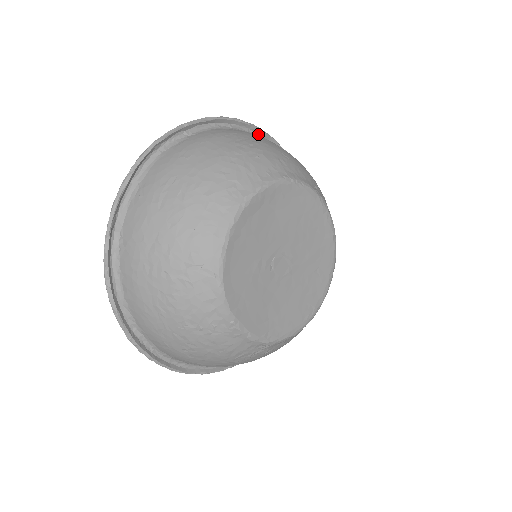
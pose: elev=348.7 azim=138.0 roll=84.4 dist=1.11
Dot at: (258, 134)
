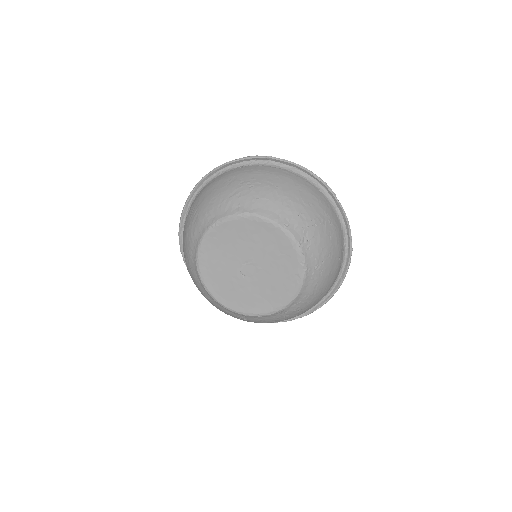
Dot at: (222, 169)
